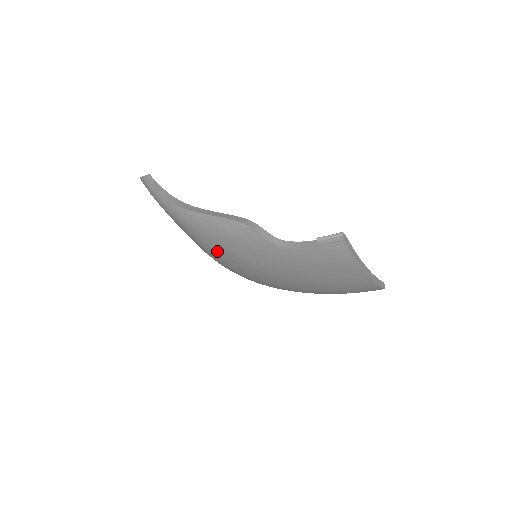
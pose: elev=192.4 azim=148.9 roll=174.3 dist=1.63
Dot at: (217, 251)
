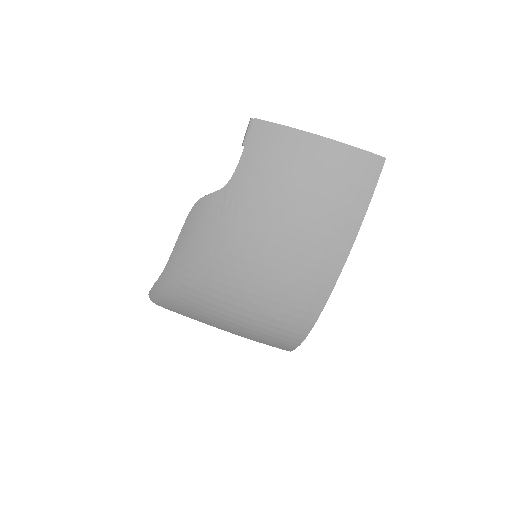
Dot at: (213, 274)
